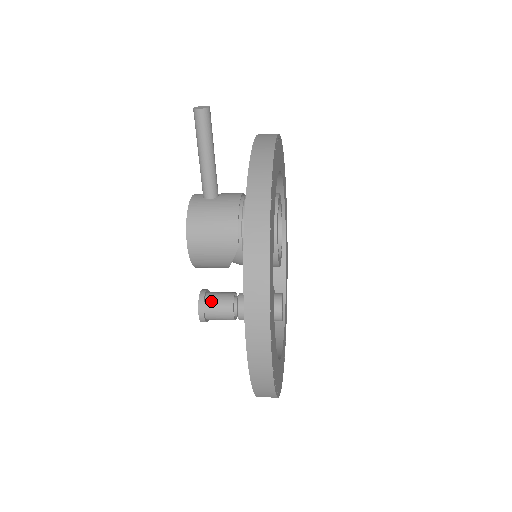
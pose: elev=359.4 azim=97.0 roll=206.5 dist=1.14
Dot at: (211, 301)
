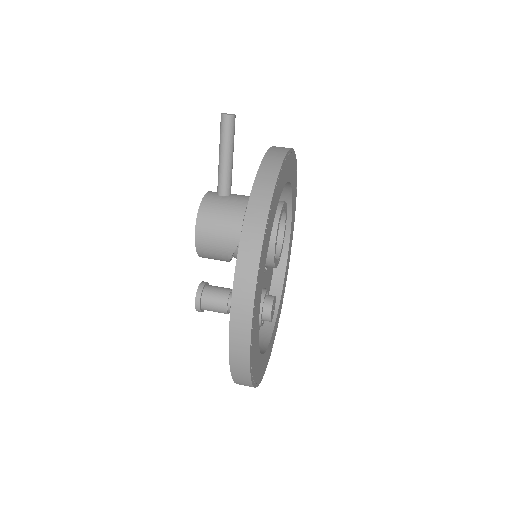
Dot at: (209, 292)
